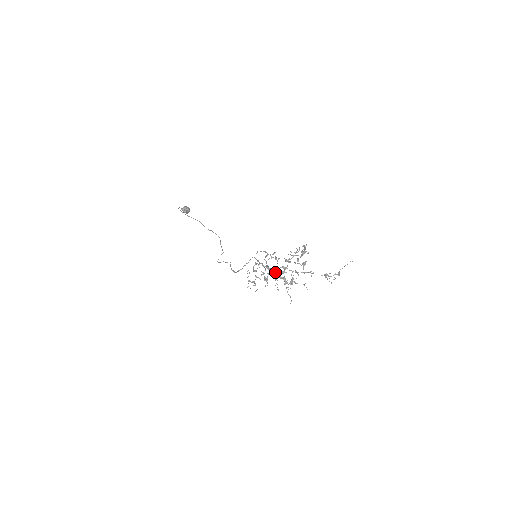
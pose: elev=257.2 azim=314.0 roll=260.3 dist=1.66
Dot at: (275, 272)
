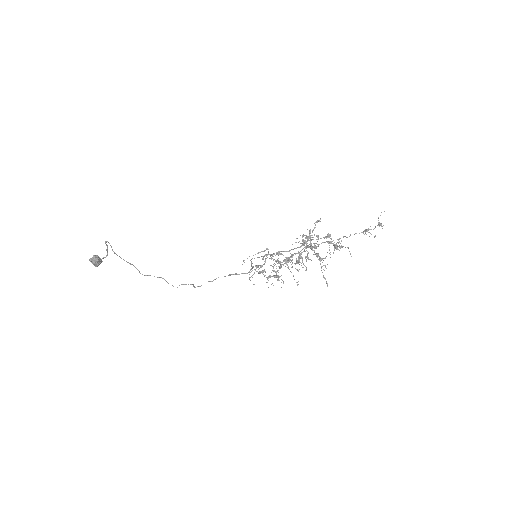
Dot at: occluded
